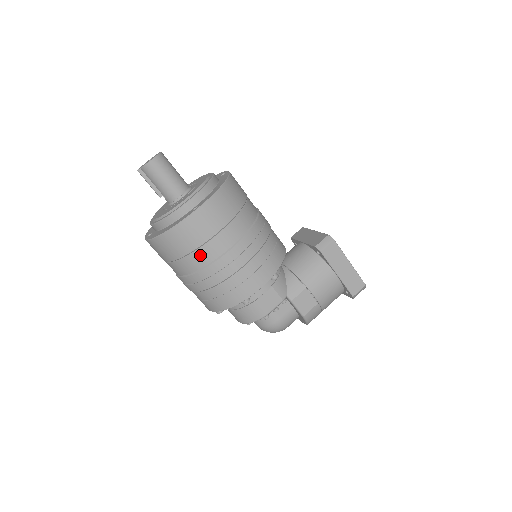
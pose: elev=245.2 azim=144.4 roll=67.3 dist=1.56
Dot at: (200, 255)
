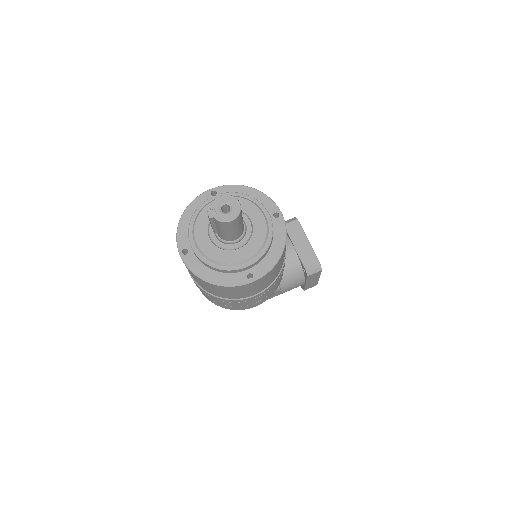
Dot at: (230, 296)
